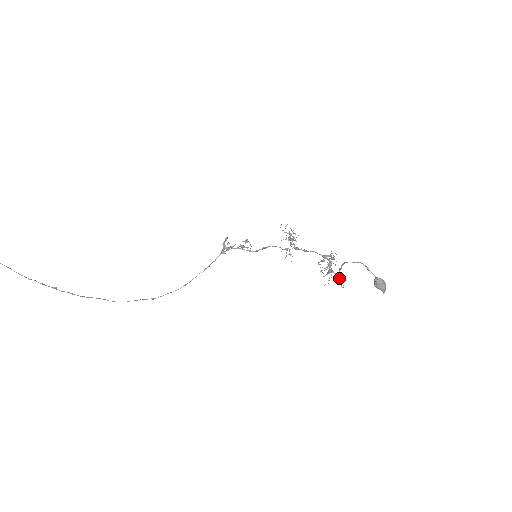
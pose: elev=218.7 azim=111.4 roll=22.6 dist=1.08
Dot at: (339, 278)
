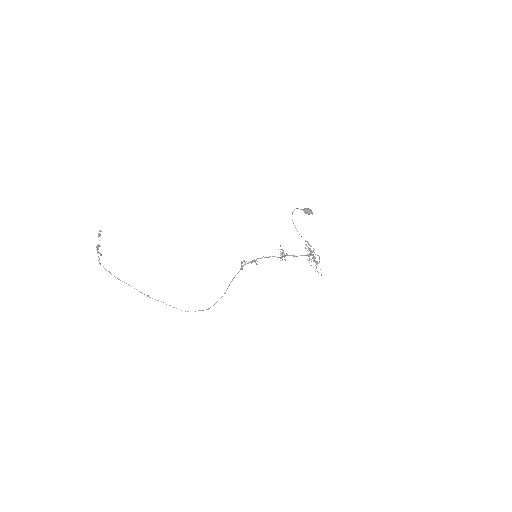
Dot at: (317, 255)
